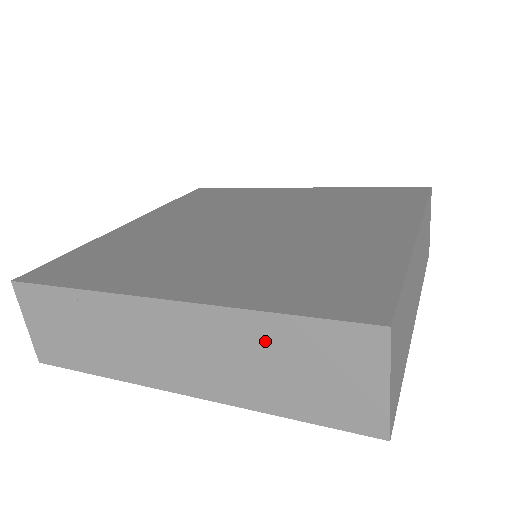
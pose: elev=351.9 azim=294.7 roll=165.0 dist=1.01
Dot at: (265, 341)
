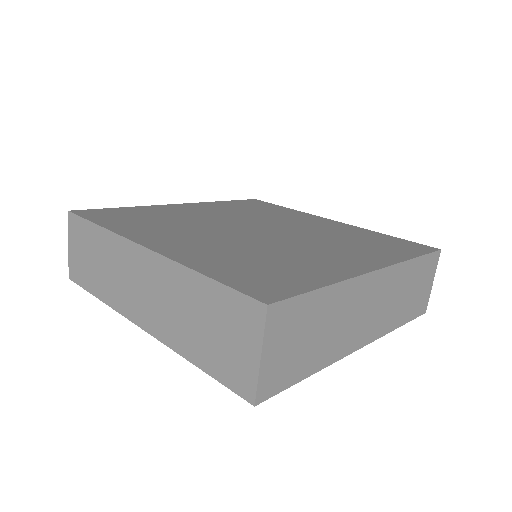
Dot at: (194, 296)
